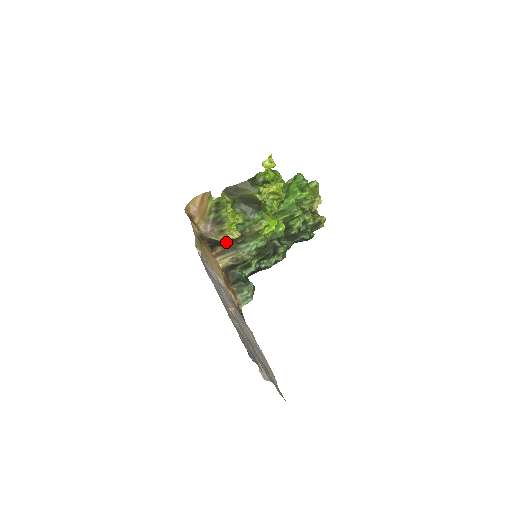
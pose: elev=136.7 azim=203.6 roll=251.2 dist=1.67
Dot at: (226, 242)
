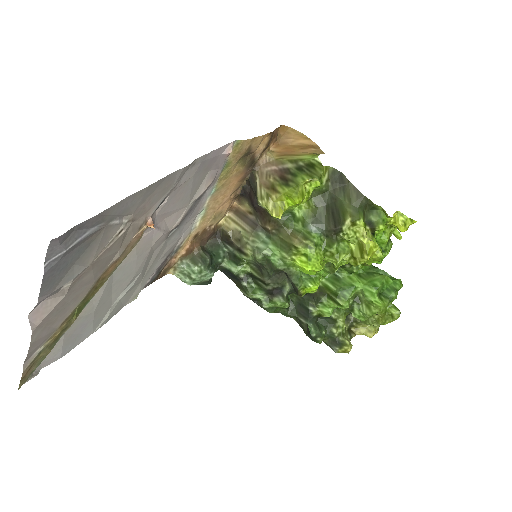
Dot at: (259, 203)
